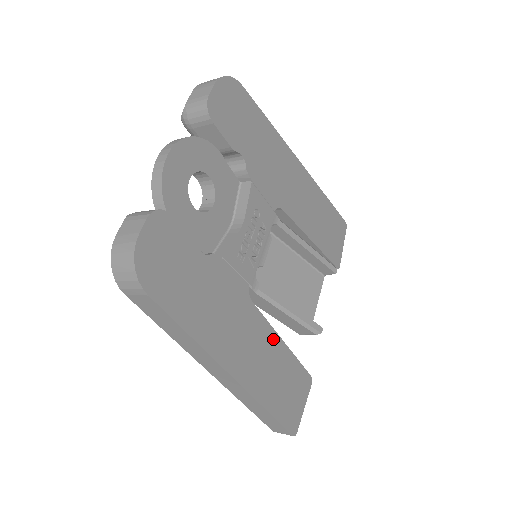
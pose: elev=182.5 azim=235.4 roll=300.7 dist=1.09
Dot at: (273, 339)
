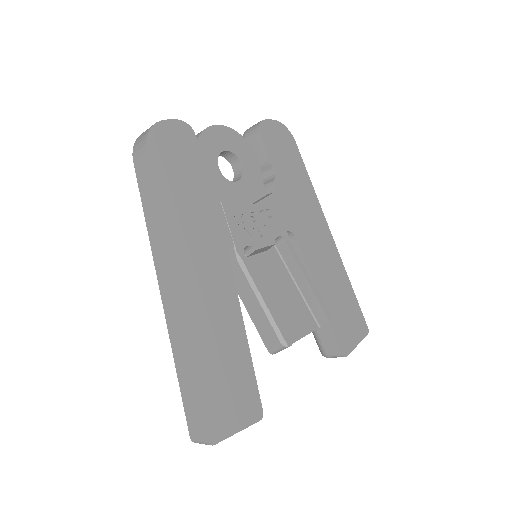
Dot at: (235, 315)
